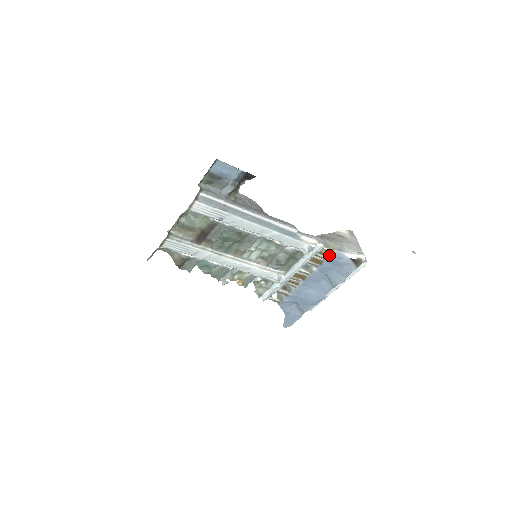
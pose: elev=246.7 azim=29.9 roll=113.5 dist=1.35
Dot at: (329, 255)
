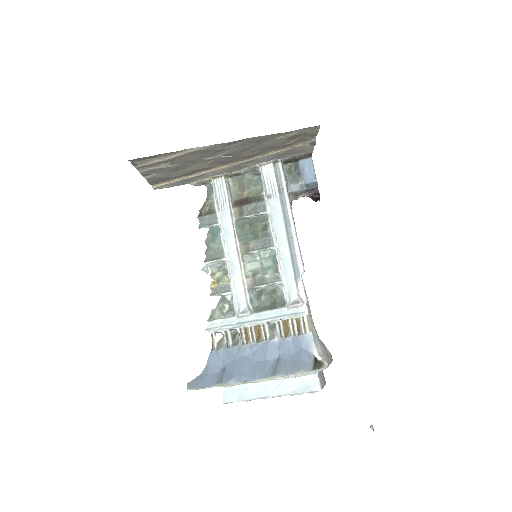
Dot at: (302, 332)
